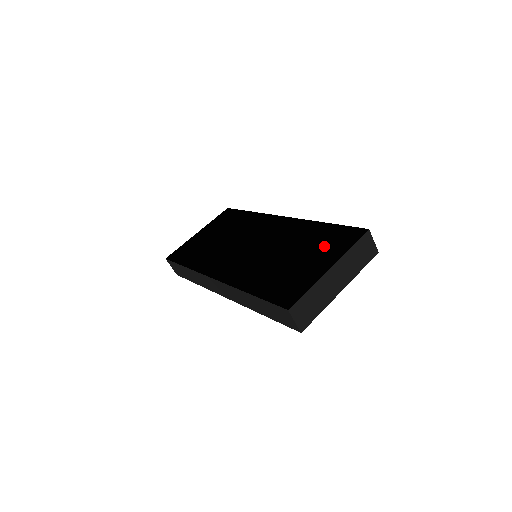
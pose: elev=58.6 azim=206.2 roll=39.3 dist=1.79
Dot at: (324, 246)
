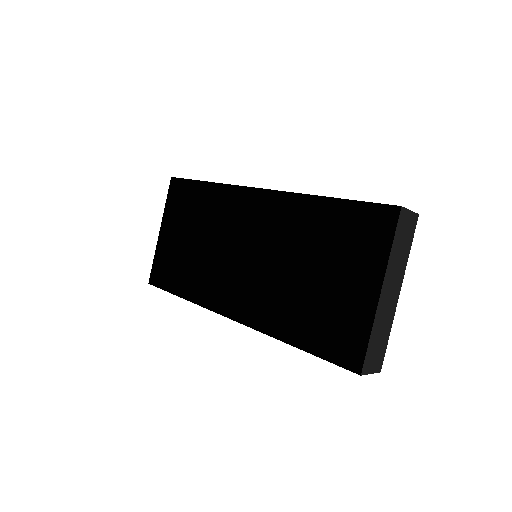
Dot at: (350, 248)
